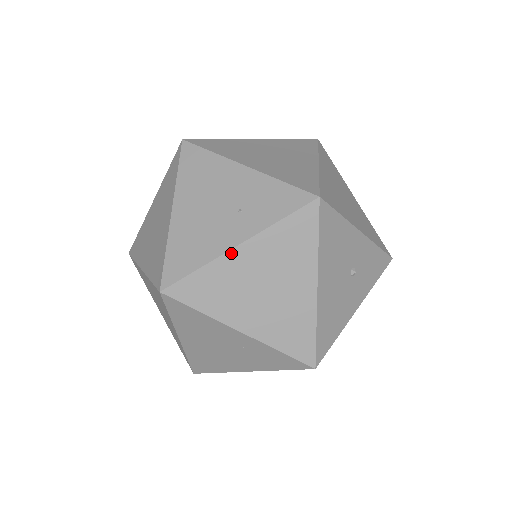
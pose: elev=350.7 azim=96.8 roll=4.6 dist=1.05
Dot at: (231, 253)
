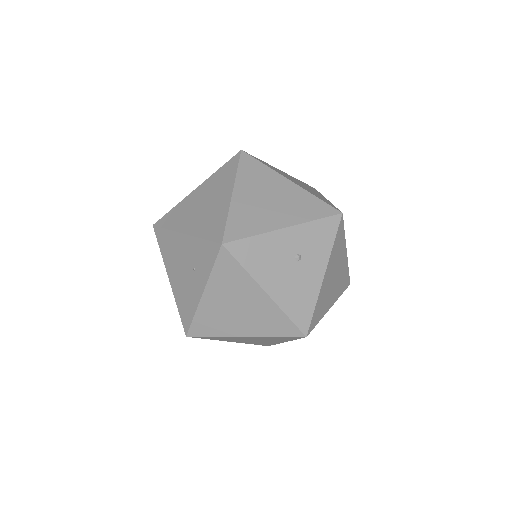
Dot at: (202, 300)
